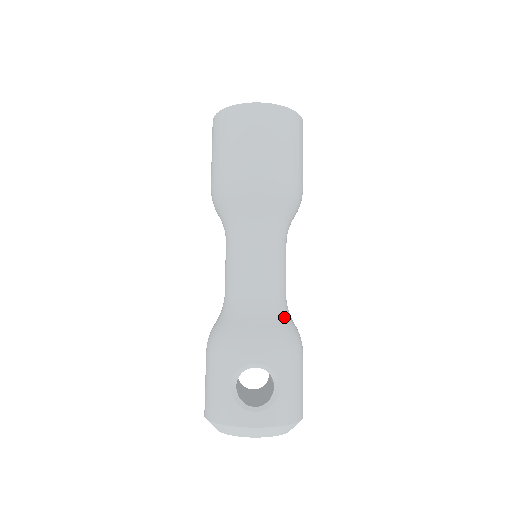
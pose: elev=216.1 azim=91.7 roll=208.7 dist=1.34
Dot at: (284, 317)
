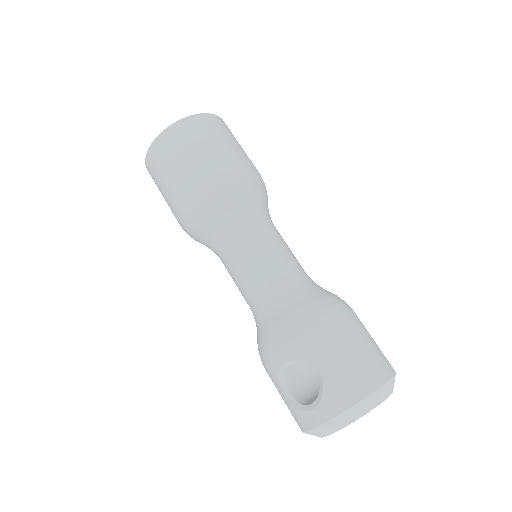
Dot at: (295, 299)
